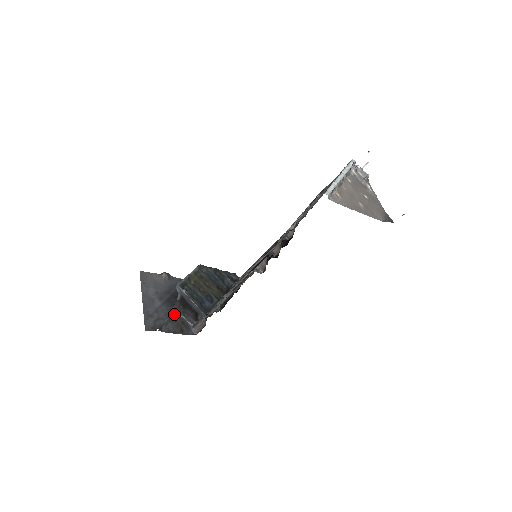
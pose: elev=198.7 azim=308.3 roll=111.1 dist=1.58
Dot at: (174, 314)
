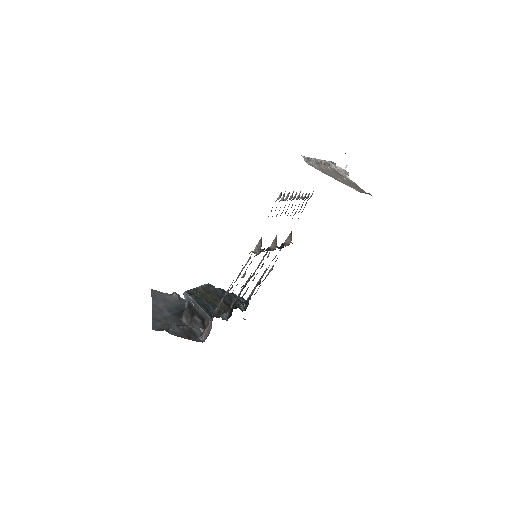
Dot at: (182, 324)
